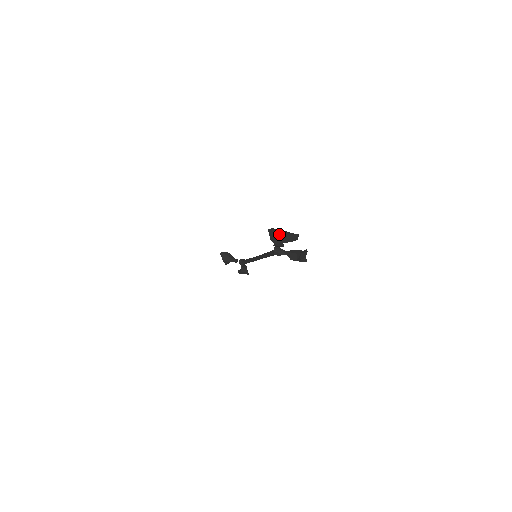
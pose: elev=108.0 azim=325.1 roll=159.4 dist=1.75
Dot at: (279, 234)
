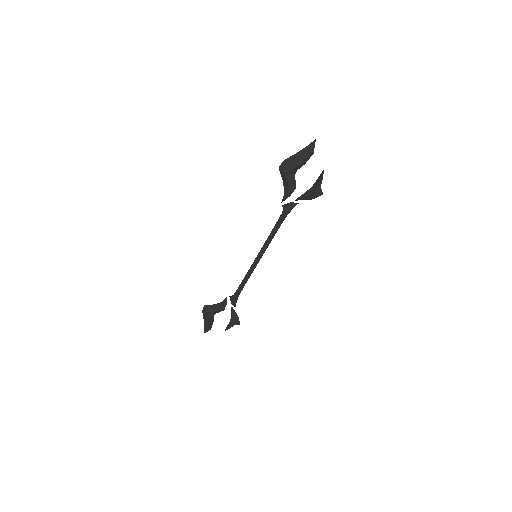
Dot at: (293, 159)
